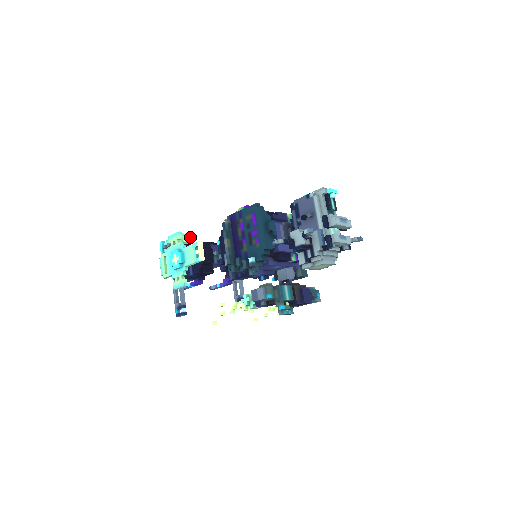
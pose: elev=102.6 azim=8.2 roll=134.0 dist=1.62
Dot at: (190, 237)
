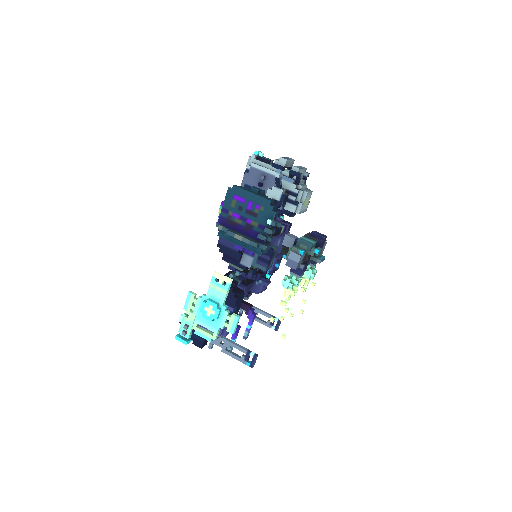
Dot at: occluded
